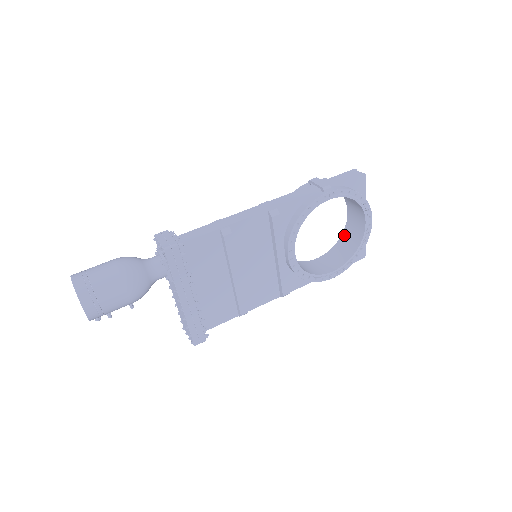
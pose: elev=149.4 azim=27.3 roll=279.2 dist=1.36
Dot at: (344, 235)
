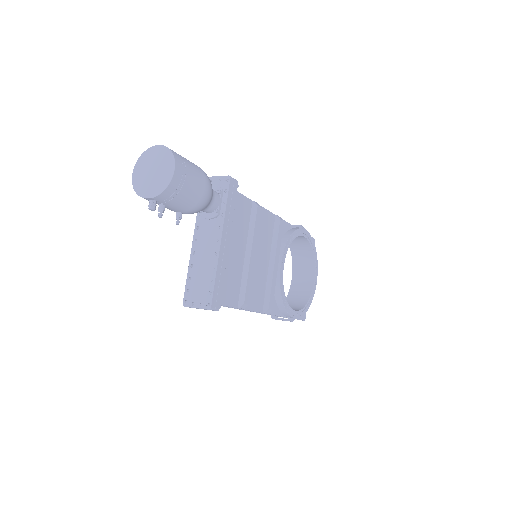
Dot at: (289, 296)
